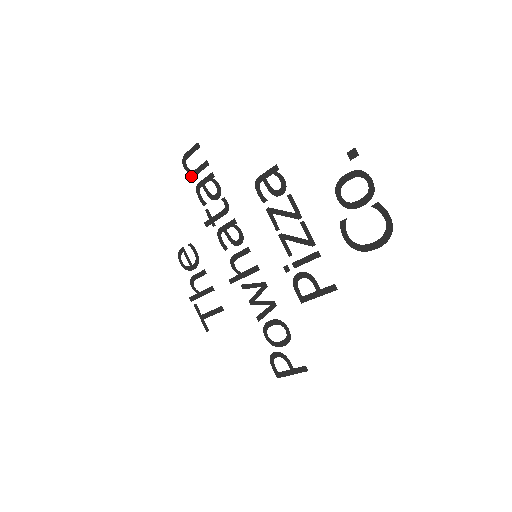
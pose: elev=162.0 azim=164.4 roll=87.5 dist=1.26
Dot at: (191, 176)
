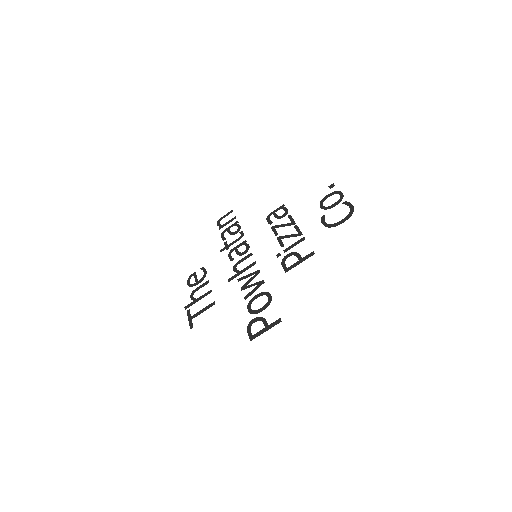
Dot at: (220, 228)
